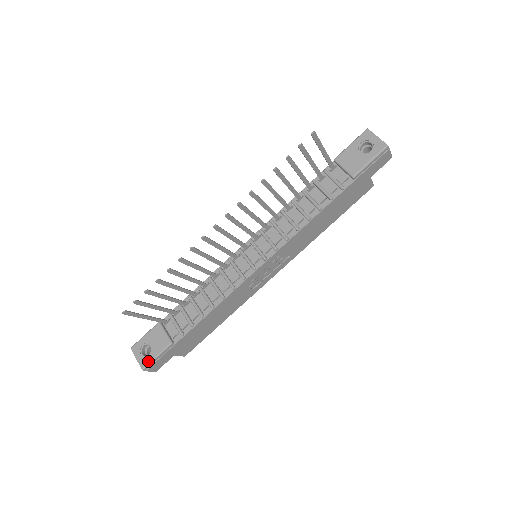
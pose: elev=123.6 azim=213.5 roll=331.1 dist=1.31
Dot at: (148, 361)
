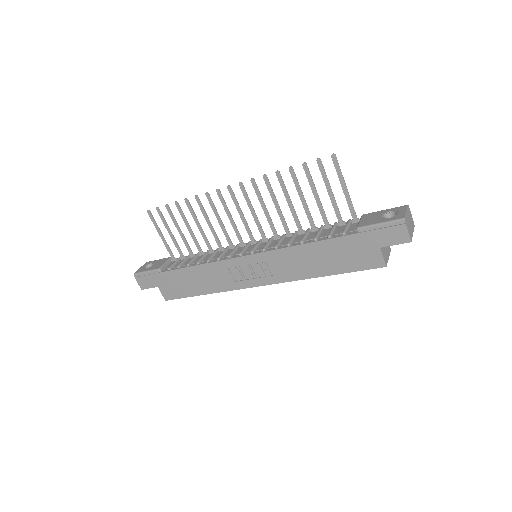
Dot at: (141, 271)
